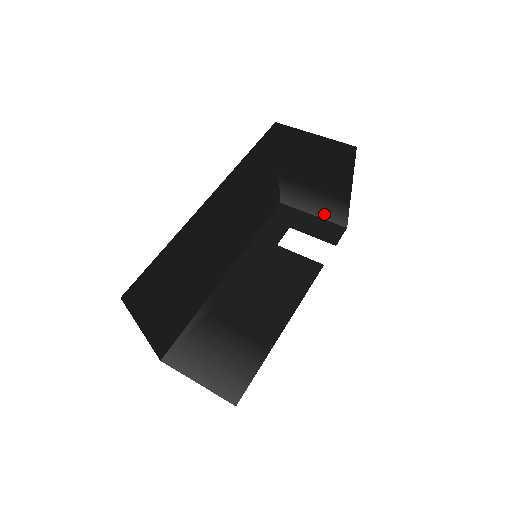
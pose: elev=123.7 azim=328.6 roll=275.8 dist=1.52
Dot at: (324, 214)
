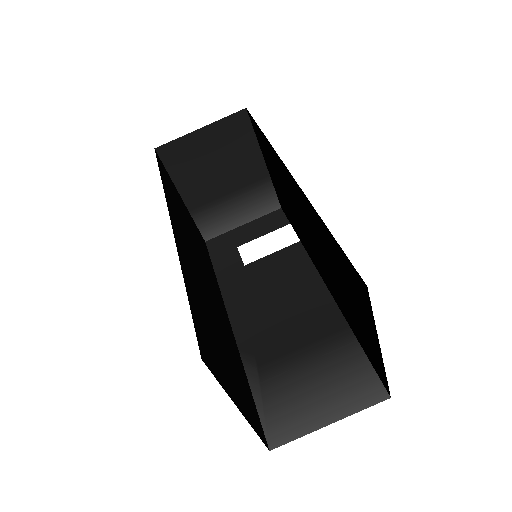
Dot at: (253, 213)
